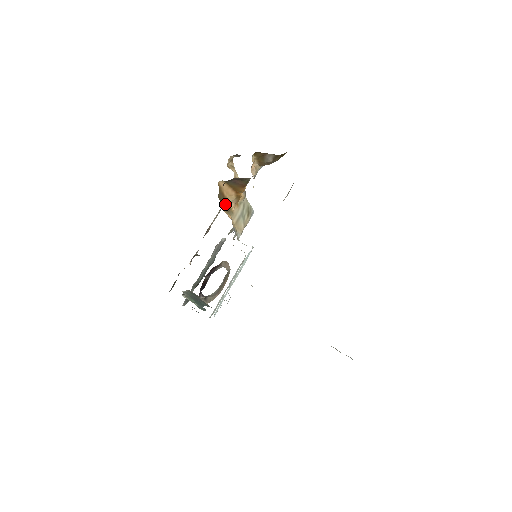
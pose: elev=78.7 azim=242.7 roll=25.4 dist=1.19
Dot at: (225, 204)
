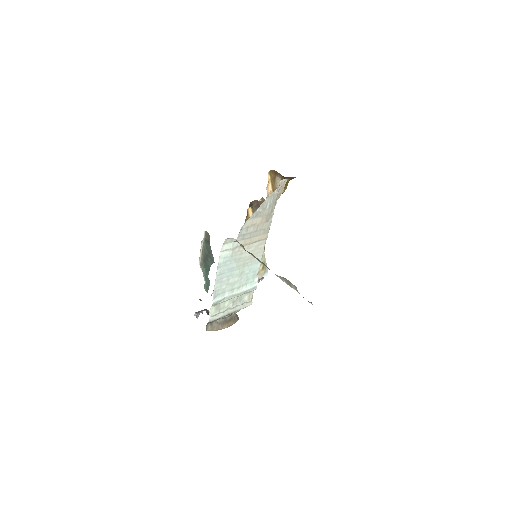
Dot at: occluded
